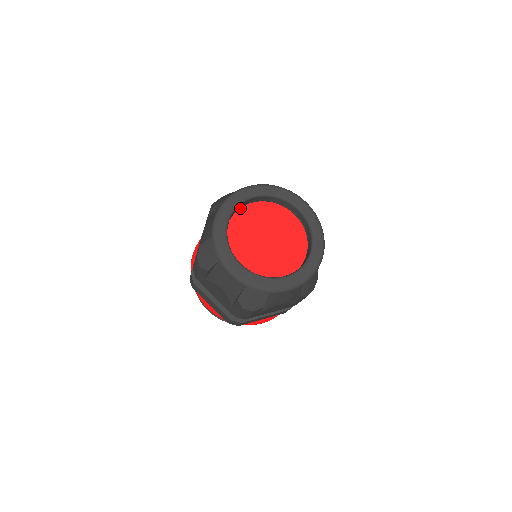
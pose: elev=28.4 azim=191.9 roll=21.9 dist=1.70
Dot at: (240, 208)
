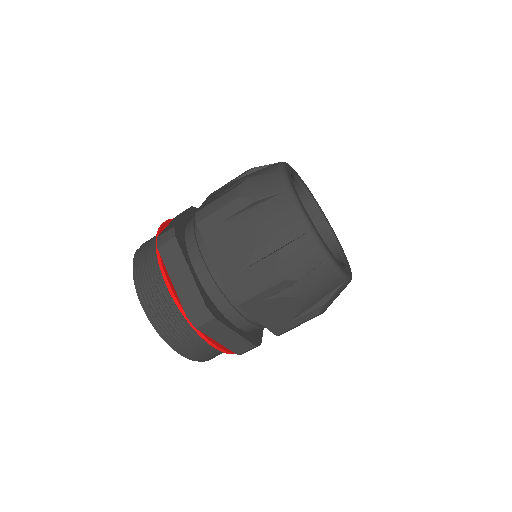
Dot at: occluded
